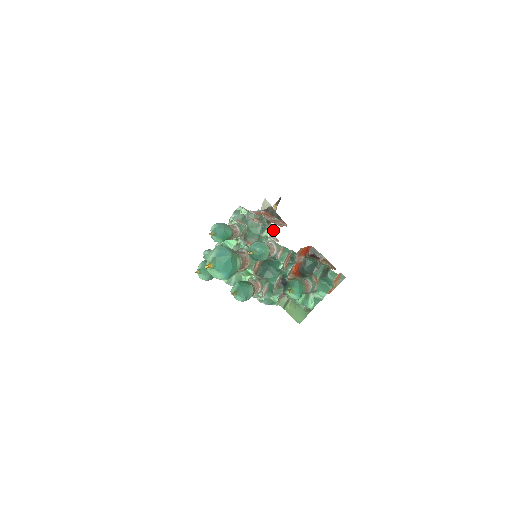
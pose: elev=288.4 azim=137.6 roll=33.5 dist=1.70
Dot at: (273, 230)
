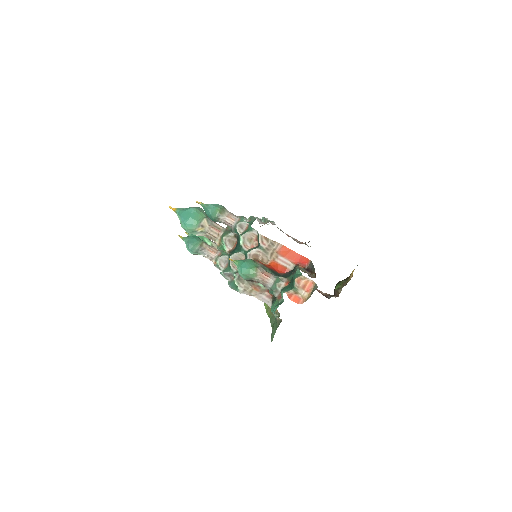
Dot at: occluded
